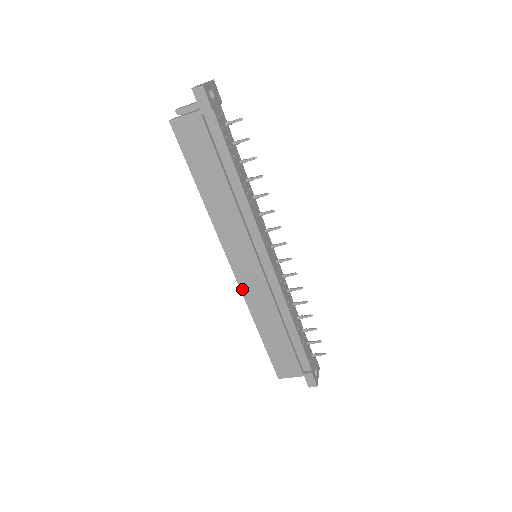
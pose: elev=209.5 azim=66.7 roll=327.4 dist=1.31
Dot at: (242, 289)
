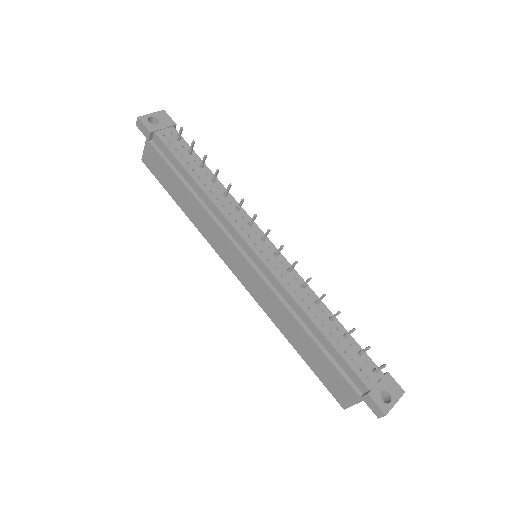
Dot at: (254, 296)
